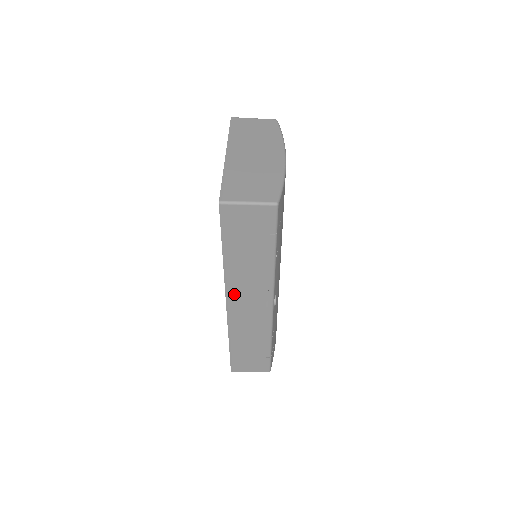
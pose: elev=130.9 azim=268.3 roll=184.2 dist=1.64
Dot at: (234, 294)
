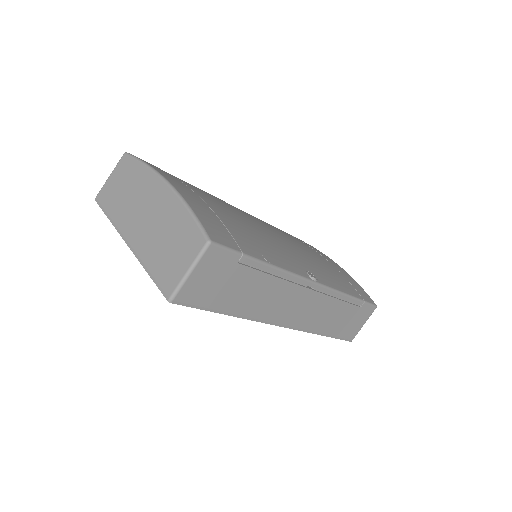
Dot at: (278, 317)
